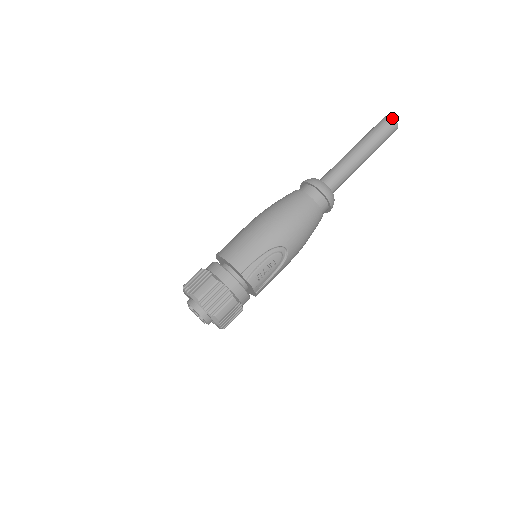
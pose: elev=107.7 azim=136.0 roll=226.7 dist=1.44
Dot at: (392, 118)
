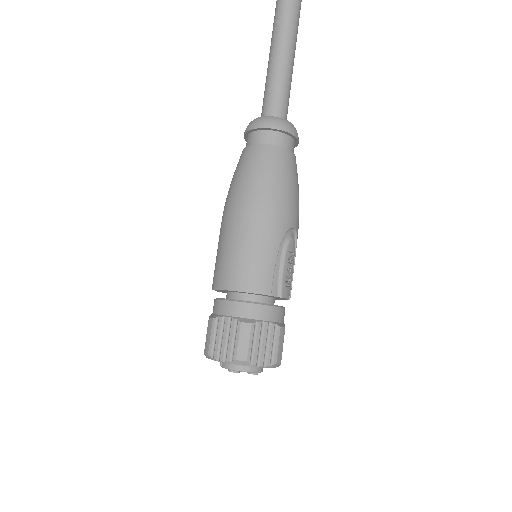
Dot at: out of frame
